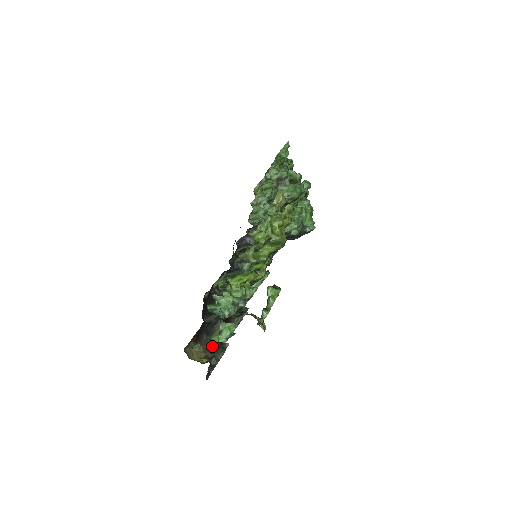
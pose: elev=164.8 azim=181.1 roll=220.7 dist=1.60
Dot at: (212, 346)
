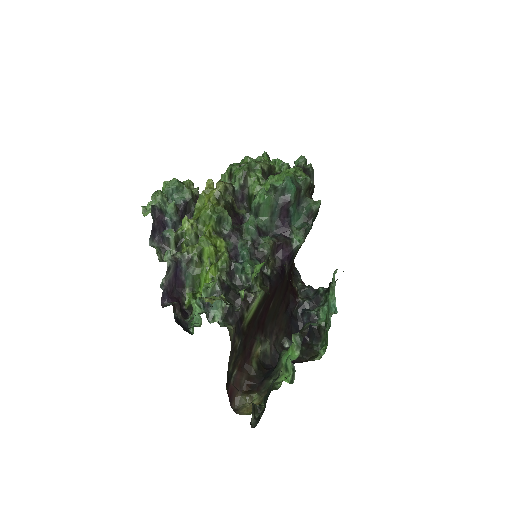
Dot at: (274, 389)
